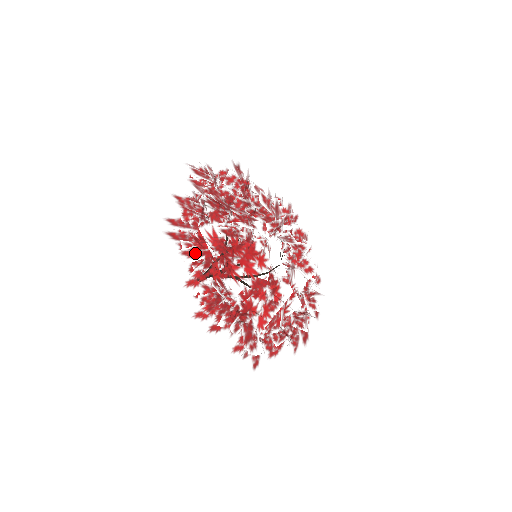
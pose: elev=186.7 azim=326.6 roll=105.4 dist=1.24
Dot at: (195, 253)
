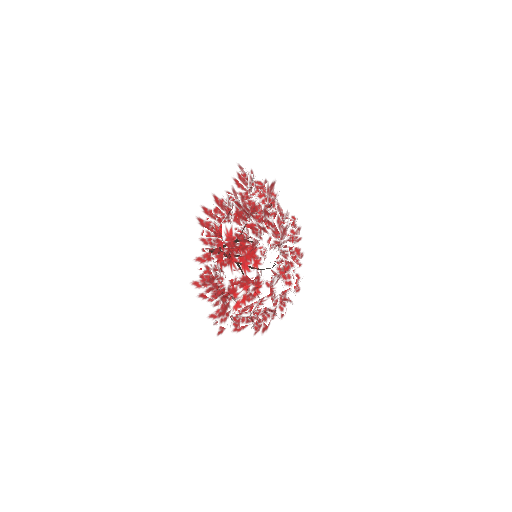
Dot at: (210, 242)
